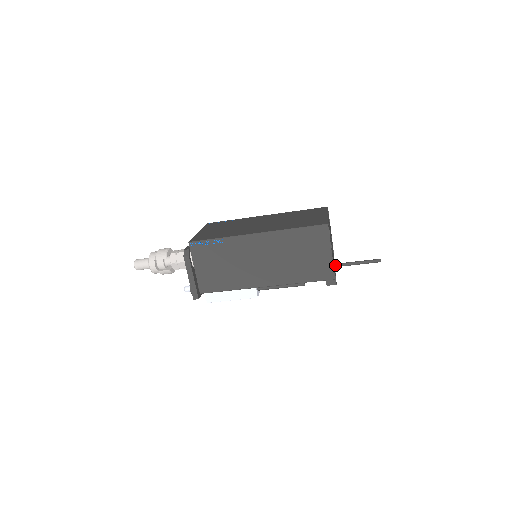
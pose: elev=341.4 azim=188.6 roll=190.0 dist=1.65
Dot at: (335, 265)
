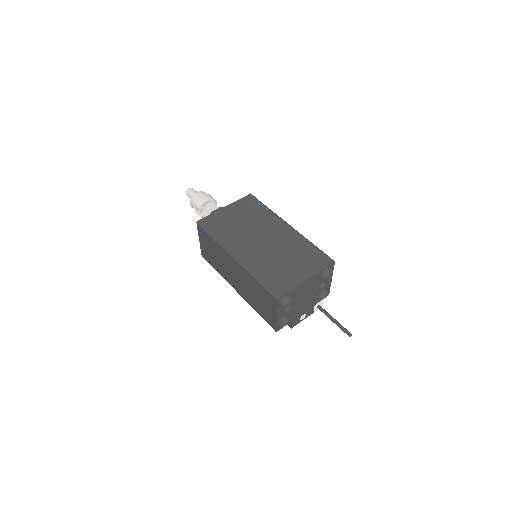
Dot at: (317, 306)
